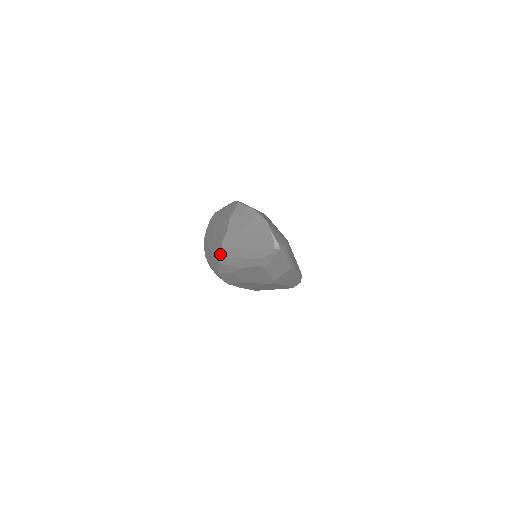
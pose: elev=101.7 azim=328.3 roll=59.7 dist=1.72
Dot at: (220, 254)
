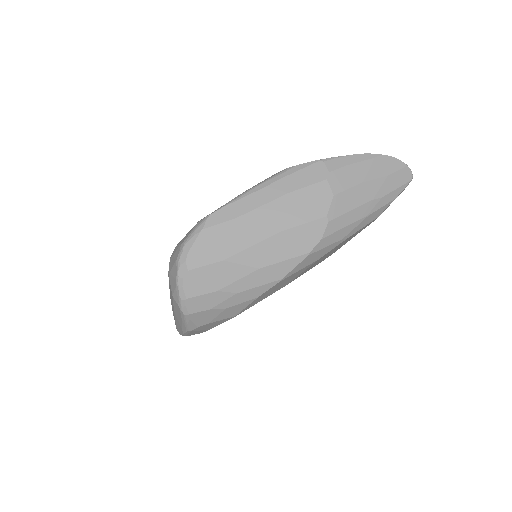
Dot at: (320, 235)
